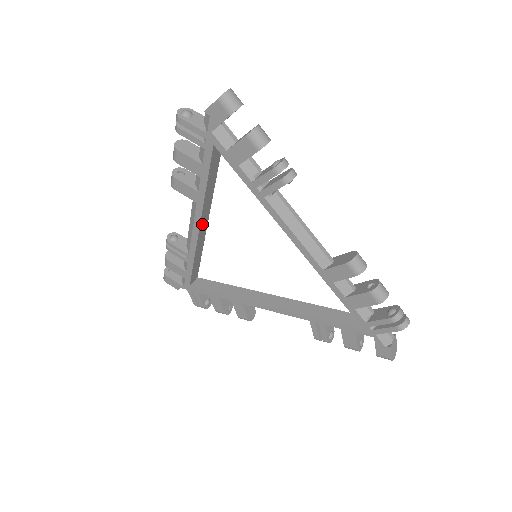
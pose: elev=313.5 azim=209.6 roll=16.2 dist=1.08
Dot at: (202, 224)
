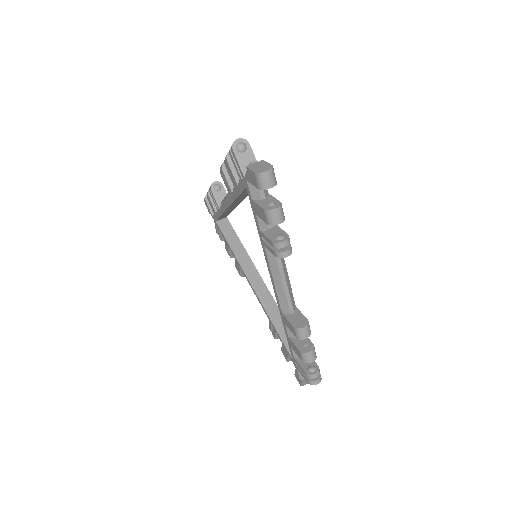
Dot at: (232, 205)
